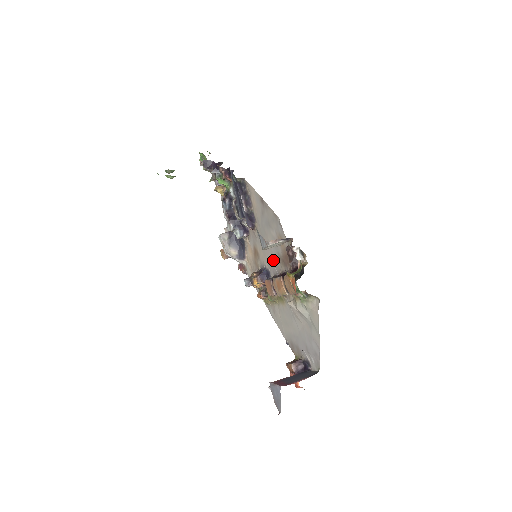
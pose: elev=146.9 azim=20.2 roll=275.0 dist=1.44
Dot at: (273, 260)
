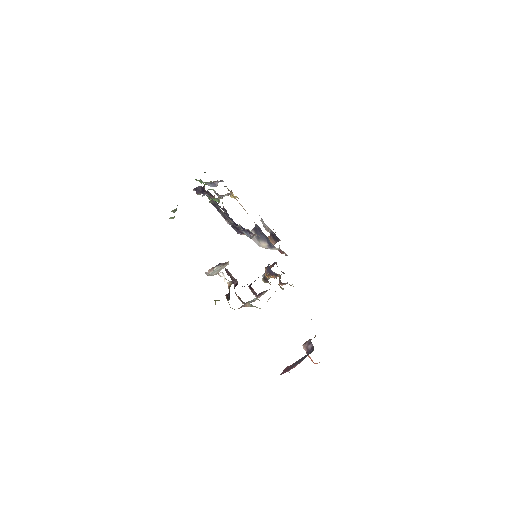
Dot at: occluded
